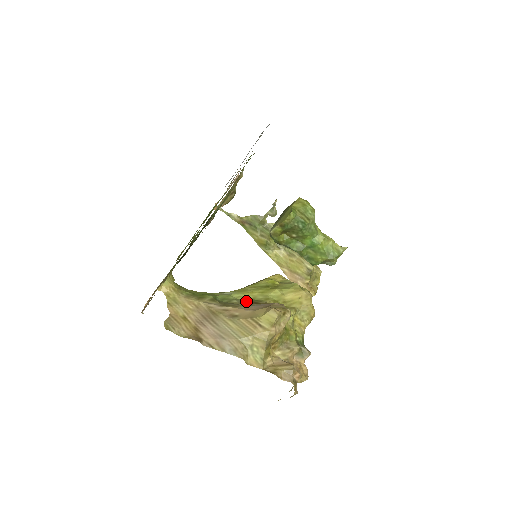
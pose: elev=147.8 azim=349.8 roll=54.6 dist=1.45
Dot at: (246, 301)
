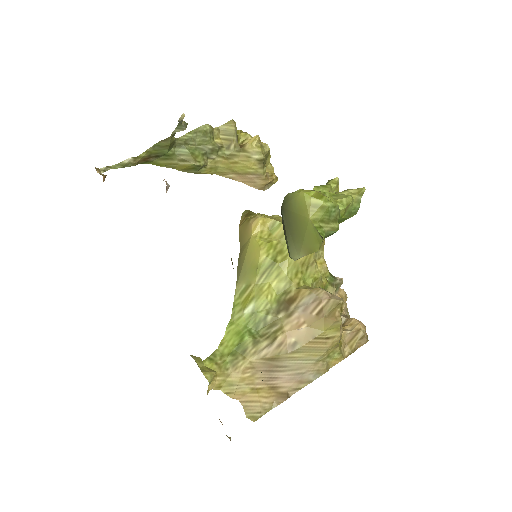
Dot at: (277, 306)
